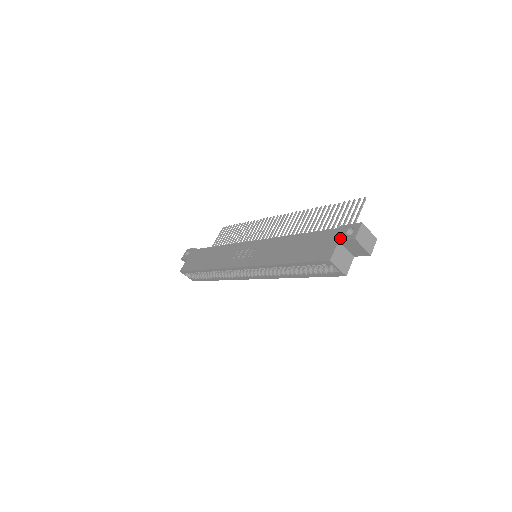
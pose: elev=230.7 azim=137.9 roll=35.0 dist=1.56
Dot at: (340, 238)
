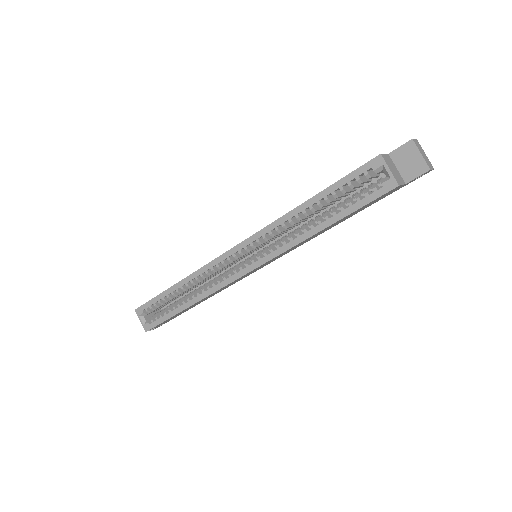
Dot at: (390, 152)
